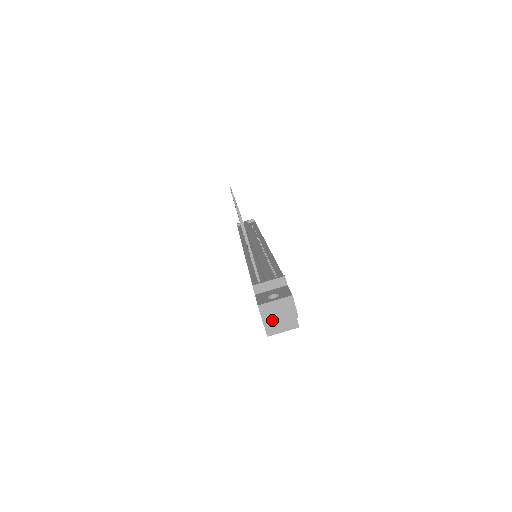
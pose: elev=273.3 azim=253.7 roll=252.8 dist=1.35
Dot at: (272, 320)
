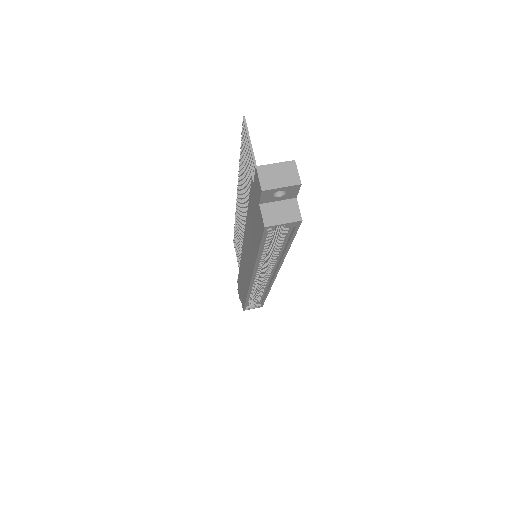
Dot at: (271, 184)
